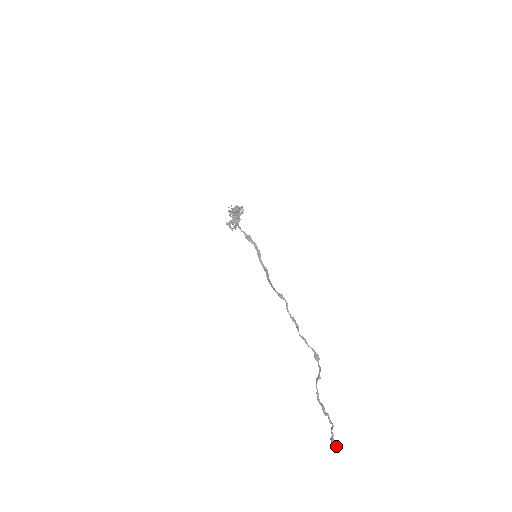
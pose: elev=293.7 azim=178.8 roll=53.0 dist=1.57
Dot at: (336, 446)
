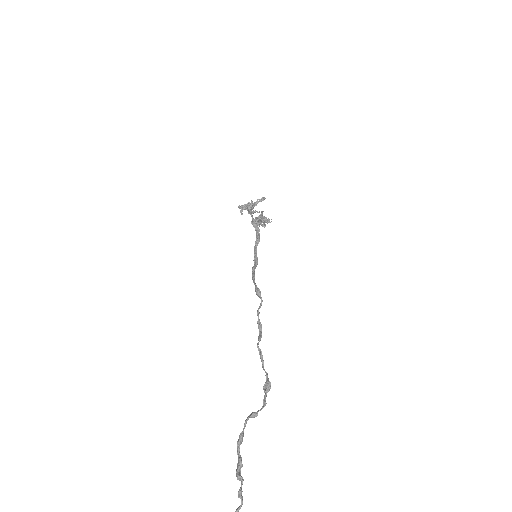
Dot at: out of frame
